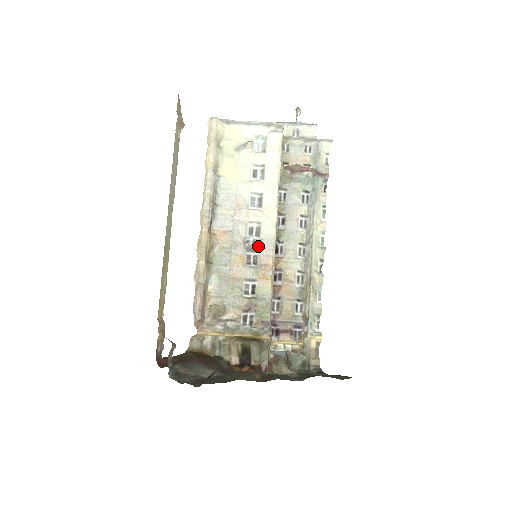
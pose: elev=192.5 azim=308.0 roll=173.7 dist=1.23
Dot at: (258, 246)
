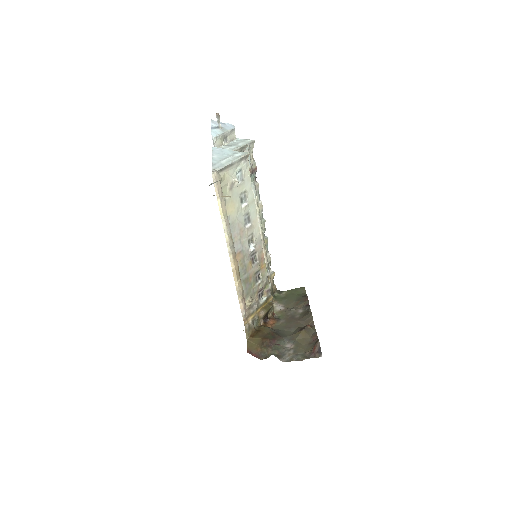
Dot at: (256, 249)
